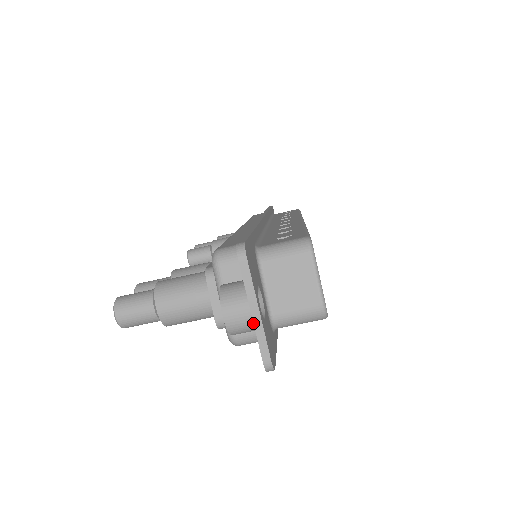
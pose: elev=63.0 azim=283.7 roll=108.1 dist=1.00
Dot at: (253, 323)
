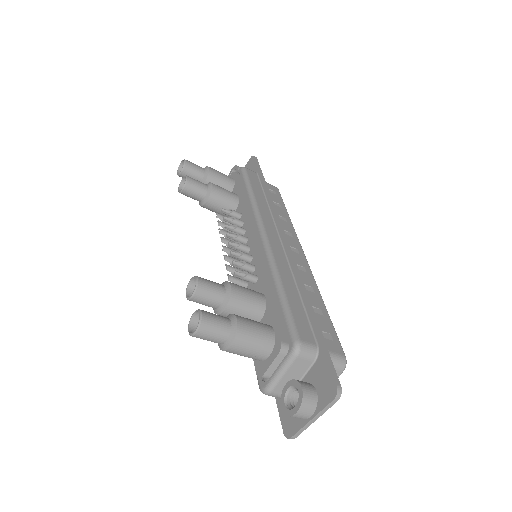
Dot at: (307, 423)
